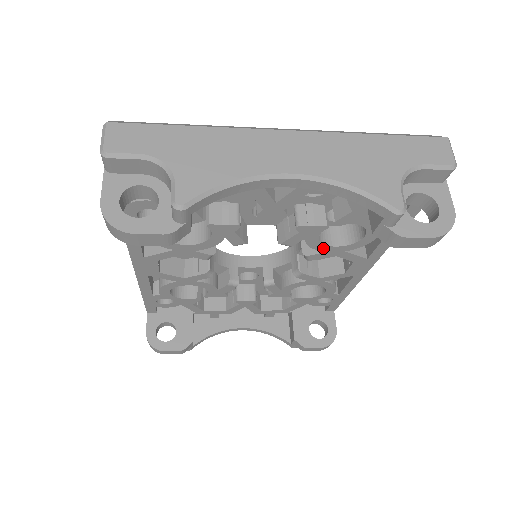
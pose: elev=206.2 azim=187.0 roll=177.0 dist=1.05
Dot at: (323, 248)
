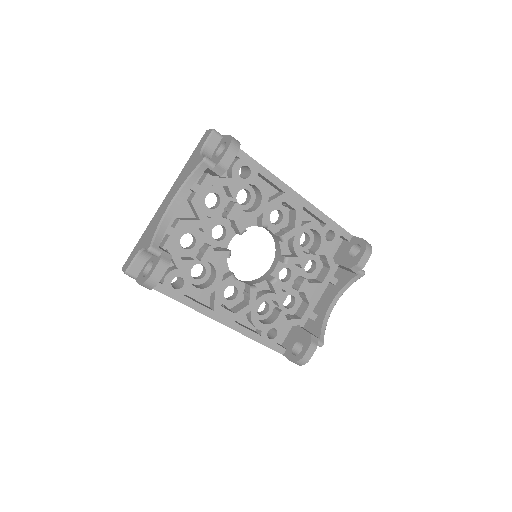
Dot at: (258, 213)
